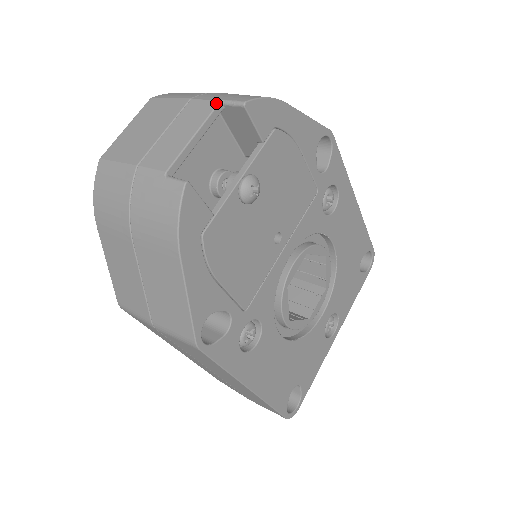
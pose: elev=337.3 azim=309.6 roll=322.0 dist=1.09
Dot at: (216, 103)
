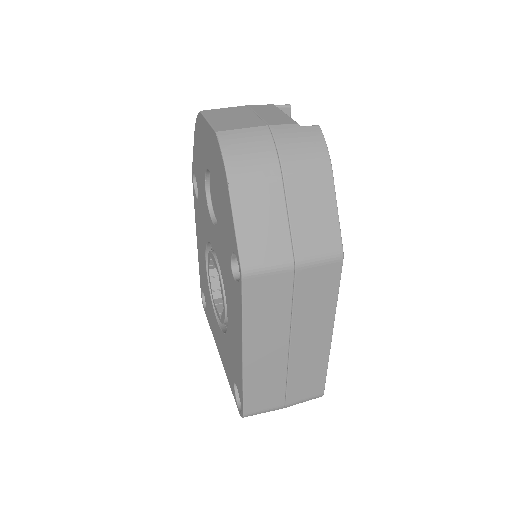
Dot at: (273, 105)
